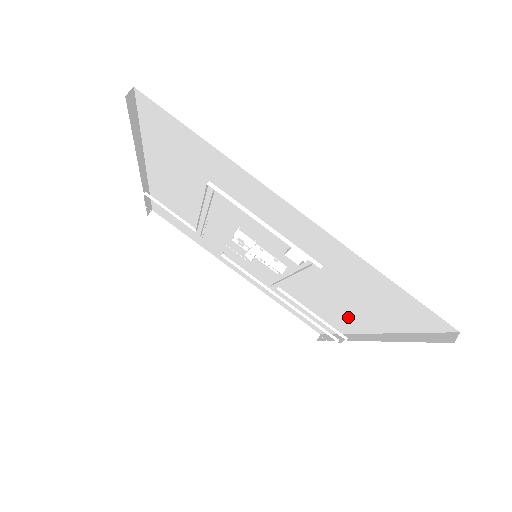
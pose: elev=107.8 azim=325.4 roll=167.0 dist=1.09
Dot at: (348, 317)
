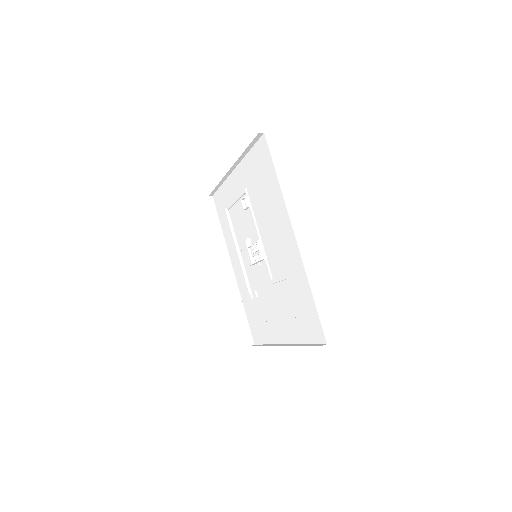
Dot at: (285, 237)
